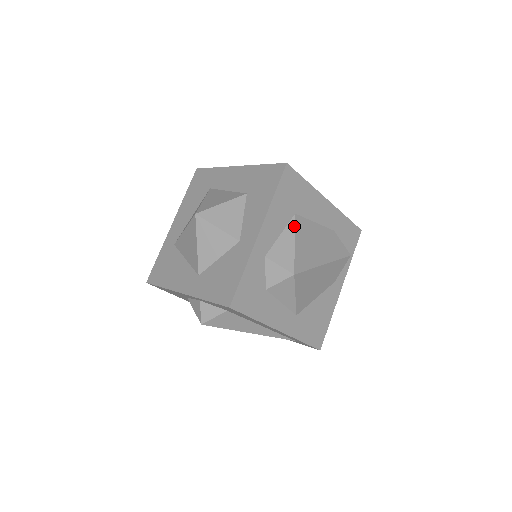
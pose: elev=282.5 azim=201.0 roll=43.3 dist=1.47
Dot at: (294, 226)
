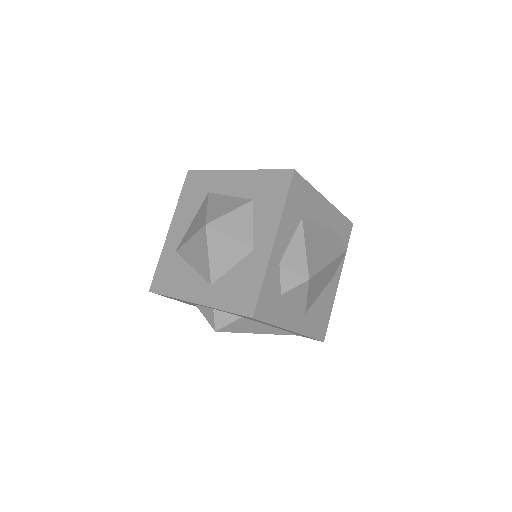
Dot at: (303, 230)
